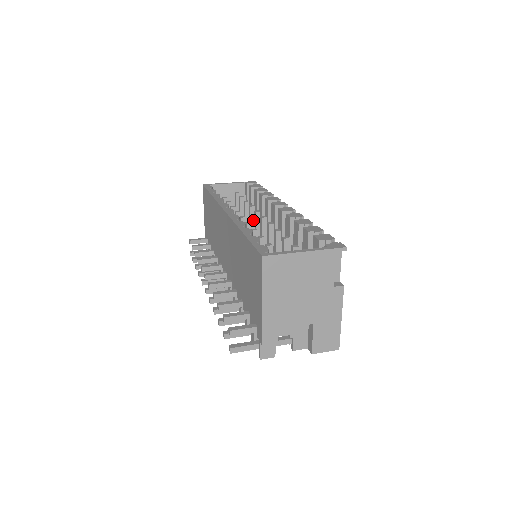
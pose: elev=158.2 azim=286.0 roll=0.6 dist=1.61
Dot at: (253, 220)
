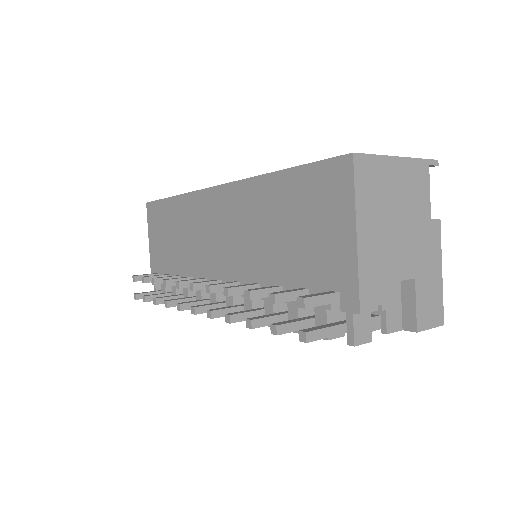
Dot at: occluded
